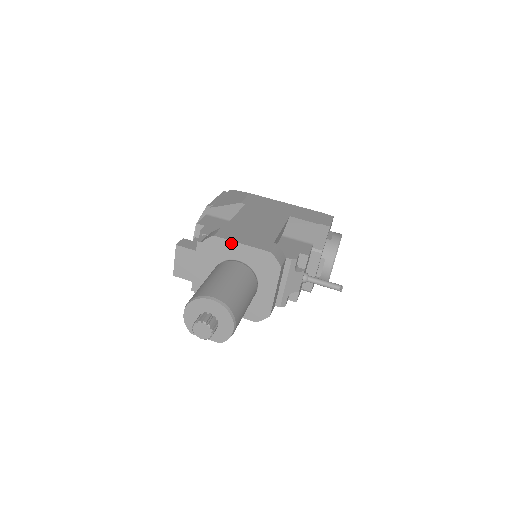
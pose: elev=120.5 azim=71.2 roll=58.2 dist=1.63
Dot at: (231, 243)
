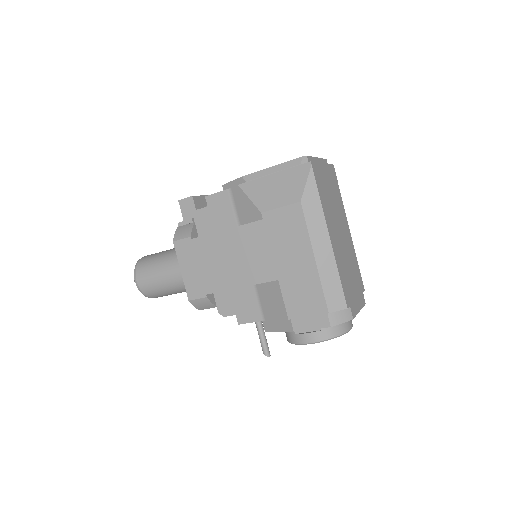
Dot at: (179, 260)
